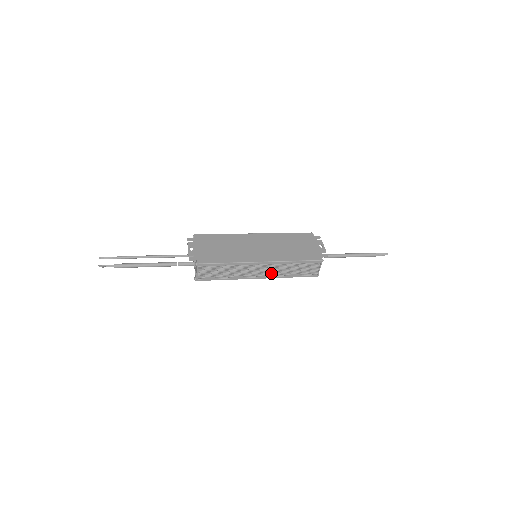
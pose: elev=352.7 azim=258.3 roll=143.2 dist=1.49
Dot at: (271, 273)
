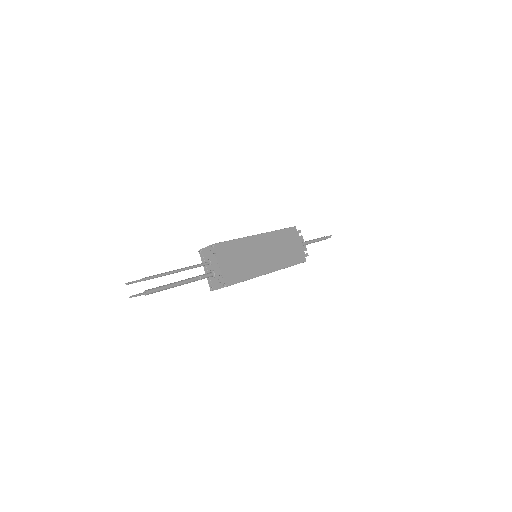
Dot at: occluded
